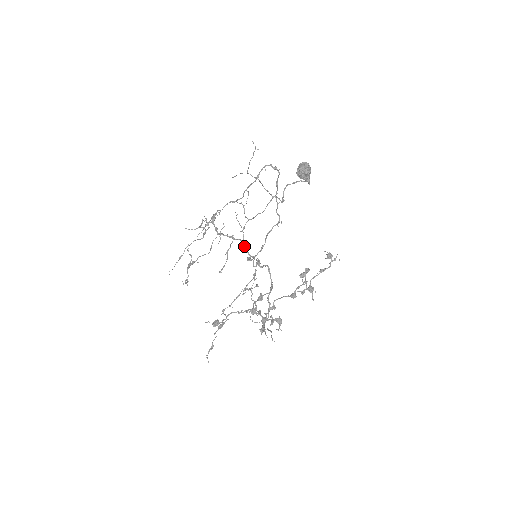
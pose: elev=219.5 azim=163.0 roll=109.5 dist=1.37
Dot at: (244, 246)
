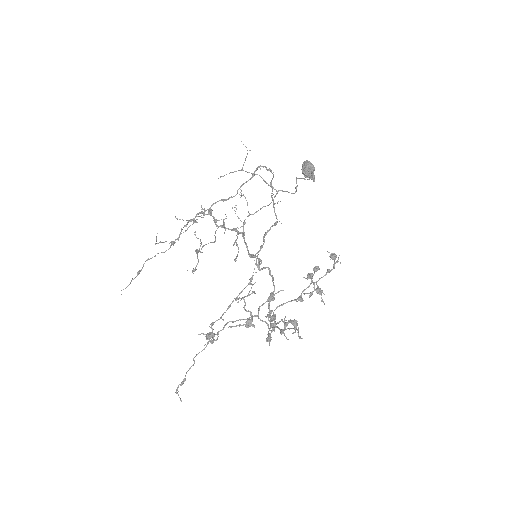
Dot at: (245, 243)
